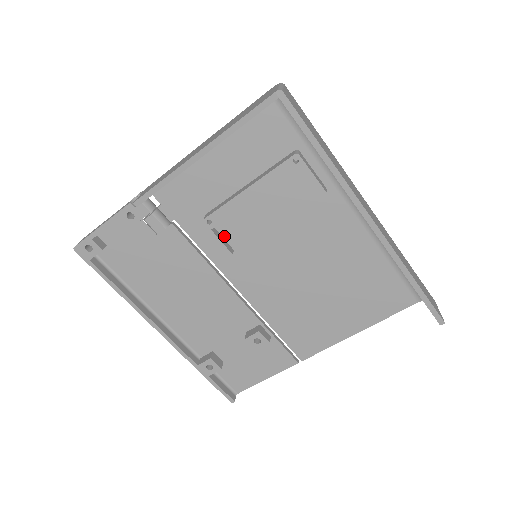
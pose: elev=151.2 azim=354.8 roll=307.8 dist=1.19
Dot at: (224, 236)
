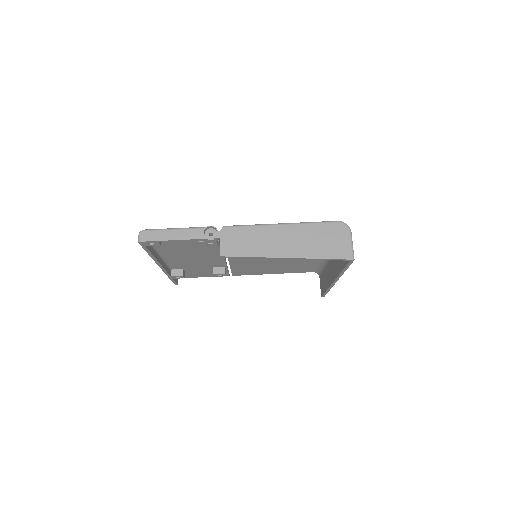
Dot at: occluded
